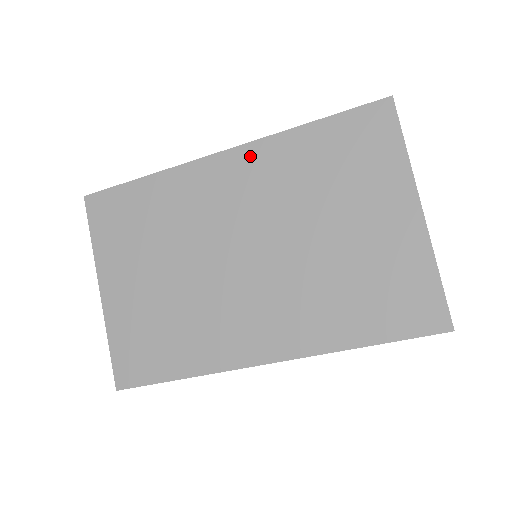
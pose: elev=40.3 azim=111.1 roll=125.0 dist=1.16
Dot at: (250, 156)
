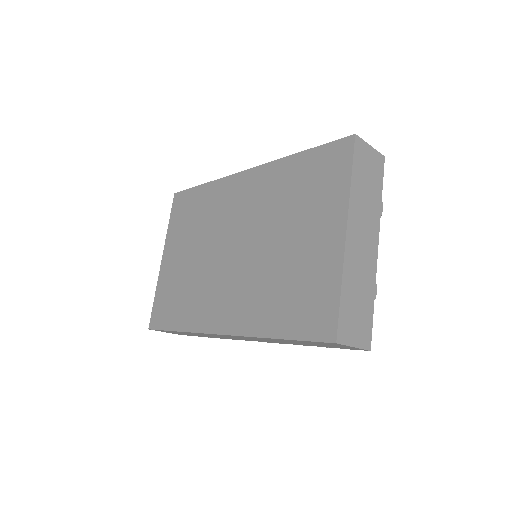
Dot at: (259, 175)
